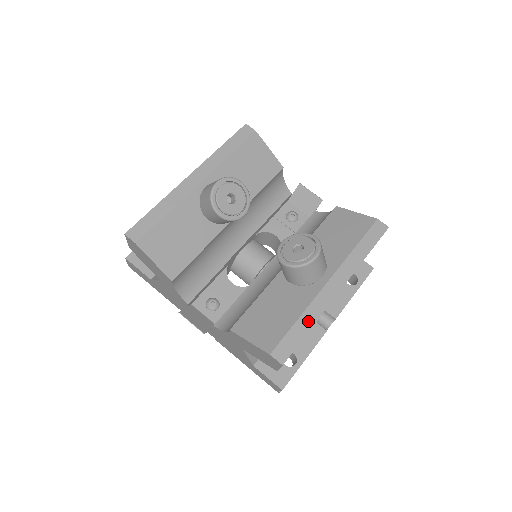
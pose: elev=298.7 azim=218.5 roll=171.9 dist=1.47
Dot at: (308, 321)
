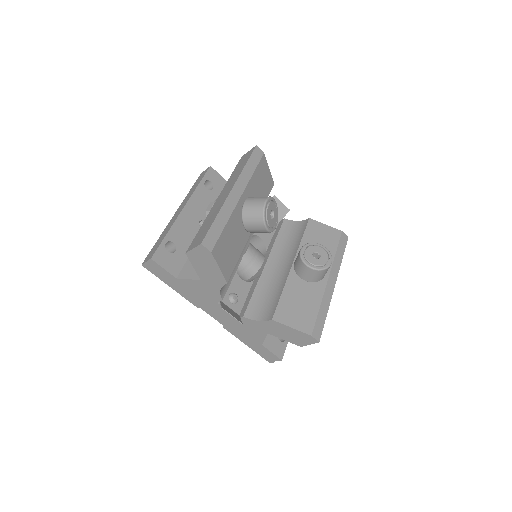
Dot at: (325, 309)
